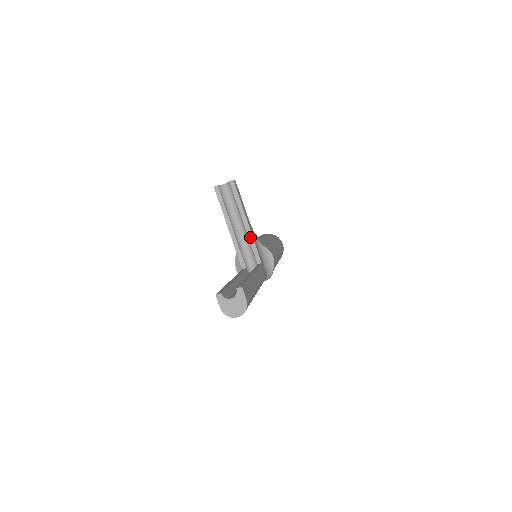
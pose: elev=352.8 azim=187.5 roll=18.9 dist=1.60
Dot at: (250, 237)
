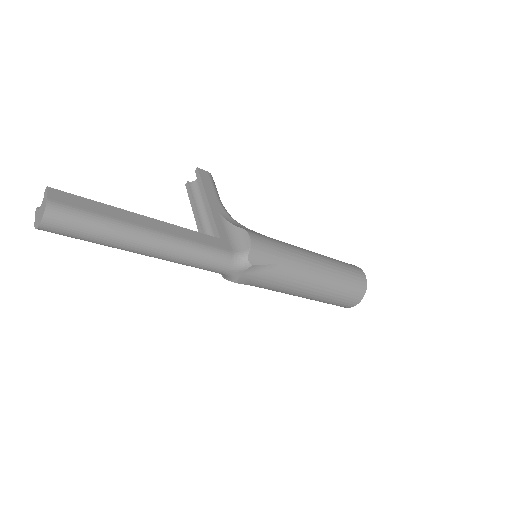
Dot at: (210, 215)
